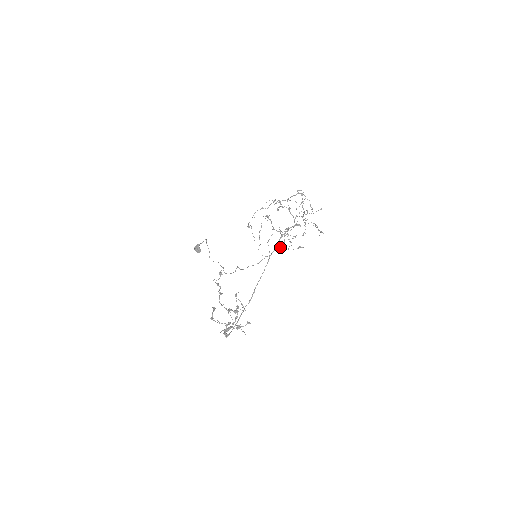
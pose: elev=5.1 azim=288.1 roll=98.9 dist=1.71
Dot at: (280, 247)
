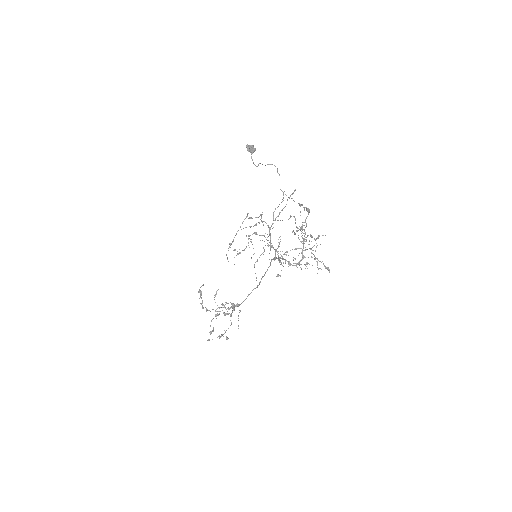
Dot at: occluded
